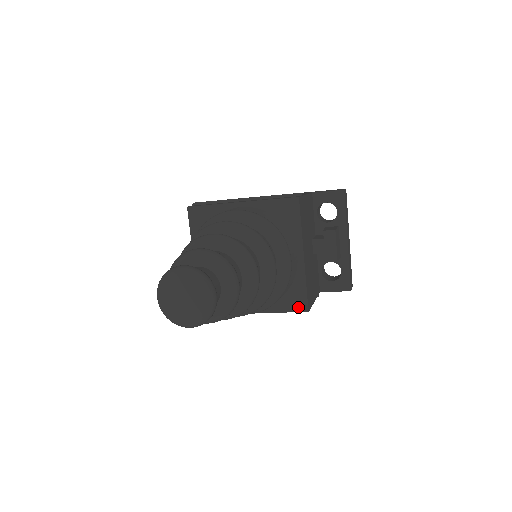
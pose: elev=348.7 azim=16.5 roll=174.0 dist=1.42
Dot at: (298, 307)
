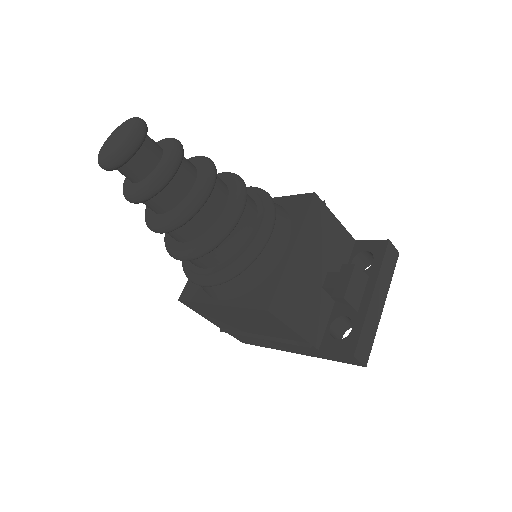
Dot at: (261, 303)
